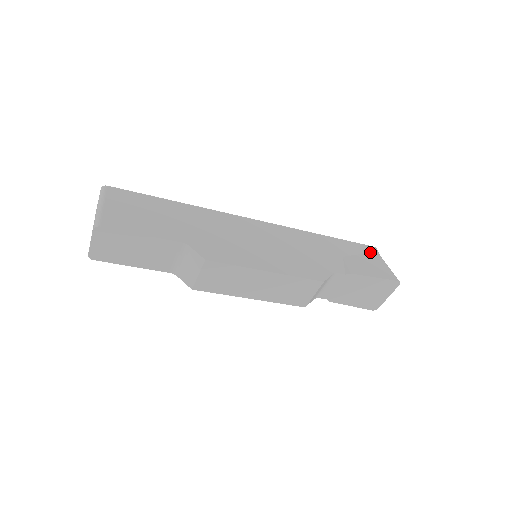
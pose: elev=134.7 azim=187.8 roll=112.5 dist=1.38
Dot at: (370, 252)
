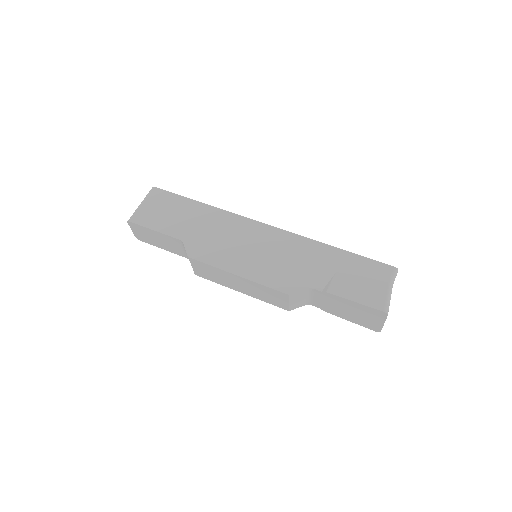
Dot at: (380, 272)
